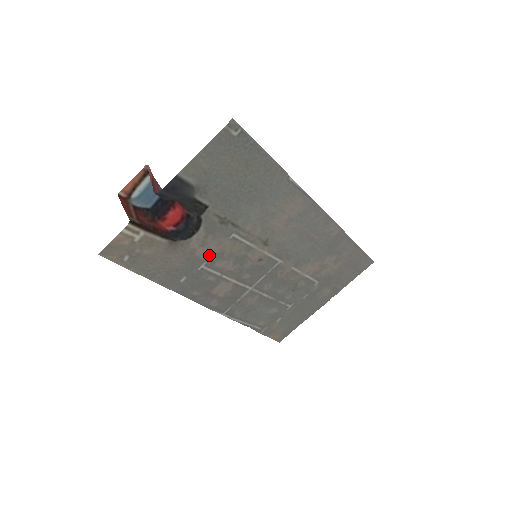
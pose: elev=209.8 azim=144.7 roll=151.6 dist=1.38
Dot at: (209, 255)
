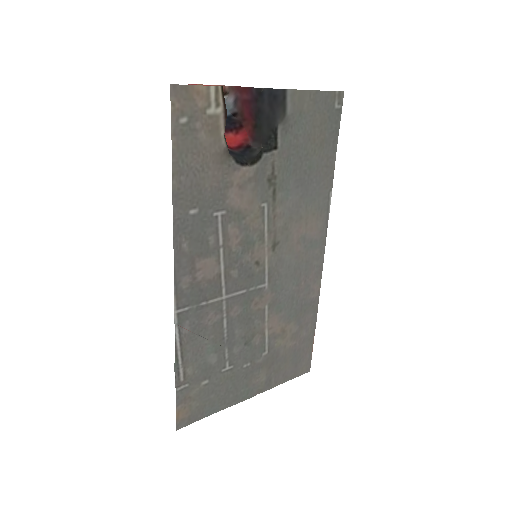
Dot at: (234, 206)
